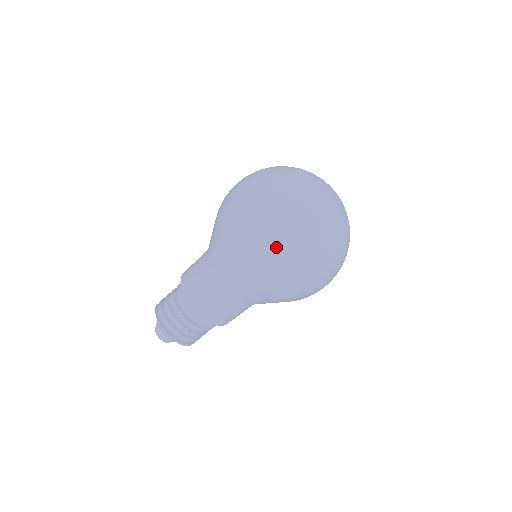
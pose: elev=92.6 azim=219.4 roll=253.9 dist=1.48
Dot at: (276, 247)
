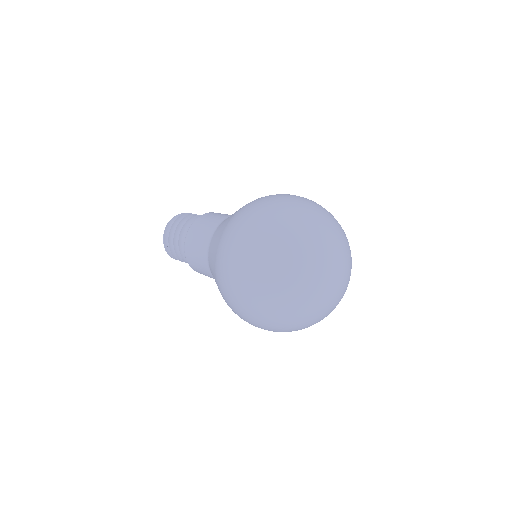
Dot at: (240, 308)
